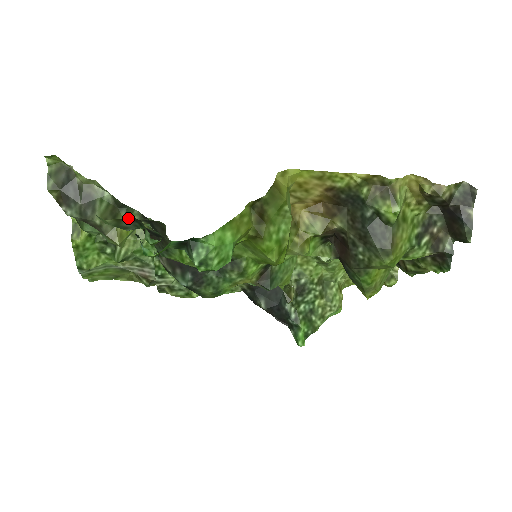
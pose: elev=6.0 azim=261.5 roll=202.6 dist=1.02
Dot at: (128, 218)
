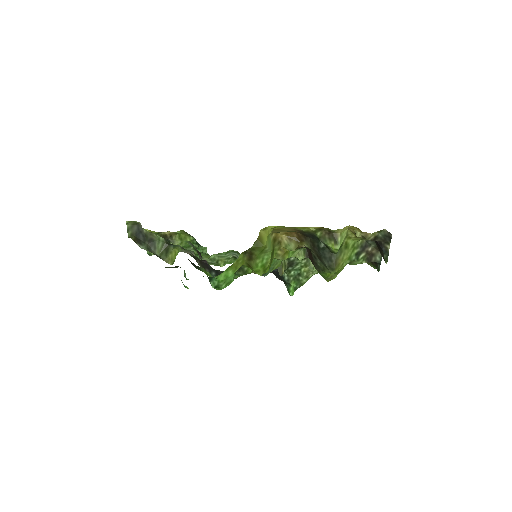
Dot at: (175, 248)
